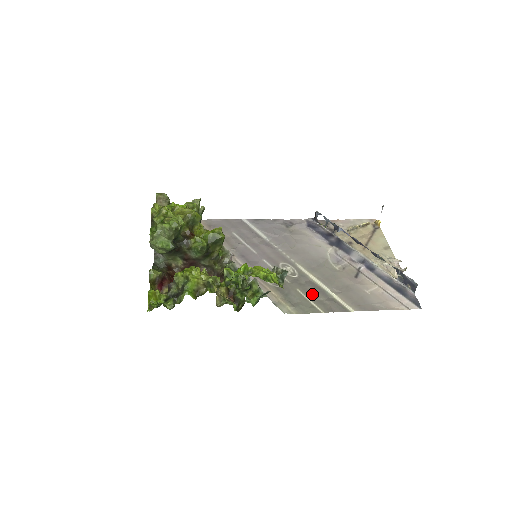
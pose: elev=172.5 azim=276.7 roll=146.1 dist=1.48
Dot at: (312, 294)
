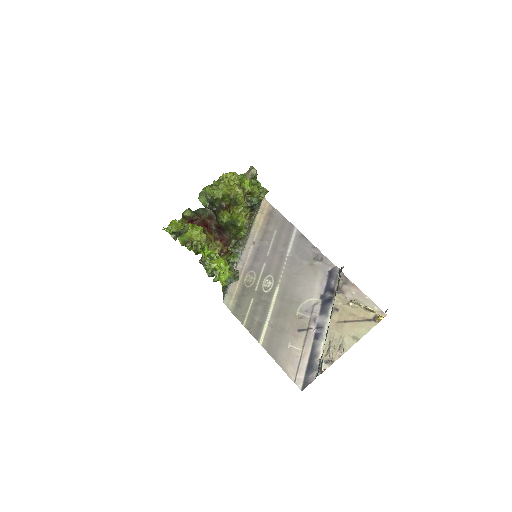
Dot at: (256, 310)
